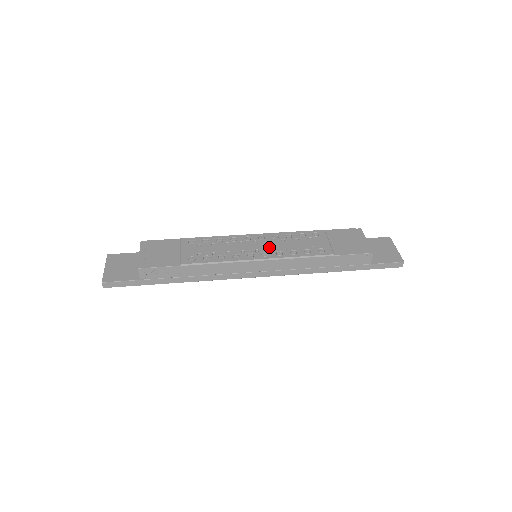
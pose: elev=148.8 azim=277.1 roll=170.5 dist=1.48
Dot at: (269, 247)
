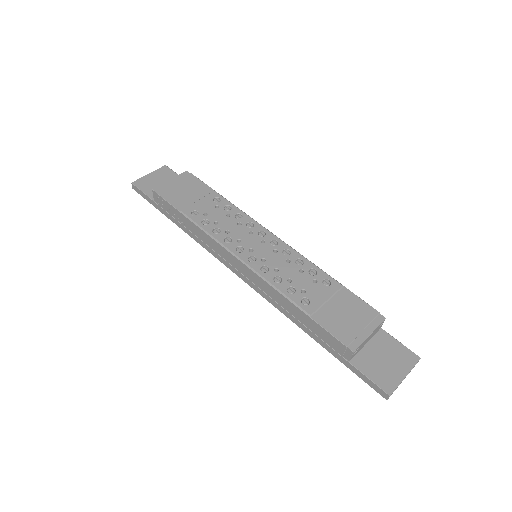
Dot at: (265, 256)
